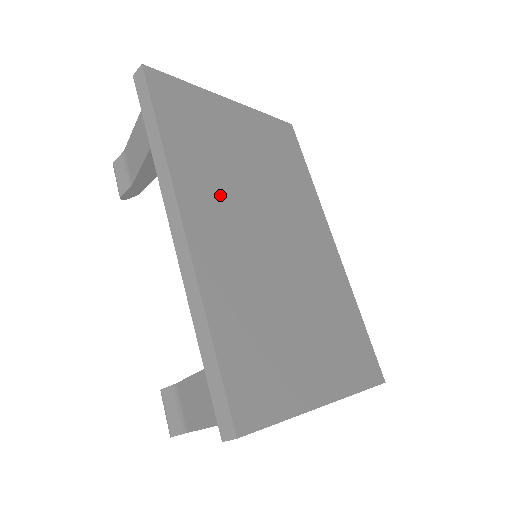
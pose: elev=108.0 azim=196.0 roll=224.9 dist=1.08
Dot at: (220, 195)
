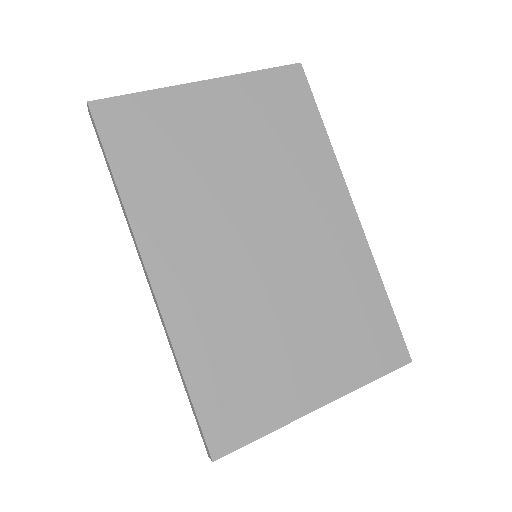
Dot at: (192, 222)
